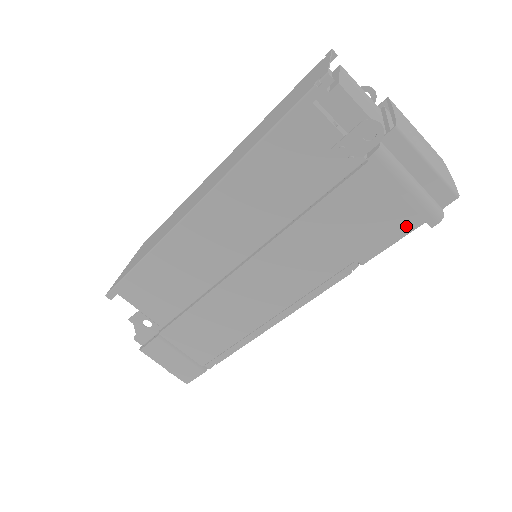
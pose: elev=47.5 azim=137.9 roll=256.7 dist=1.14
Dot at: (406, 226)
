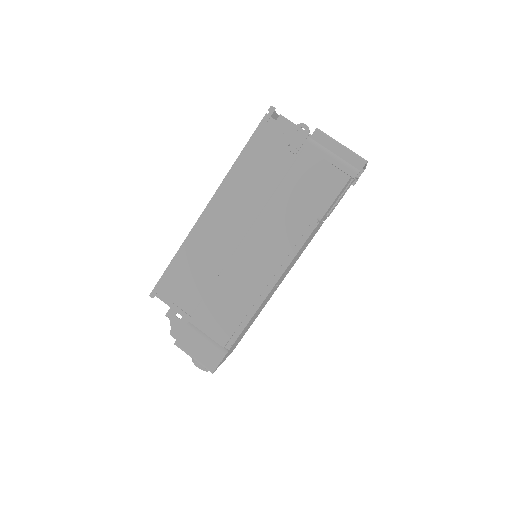
Dot at: (339, 183)
